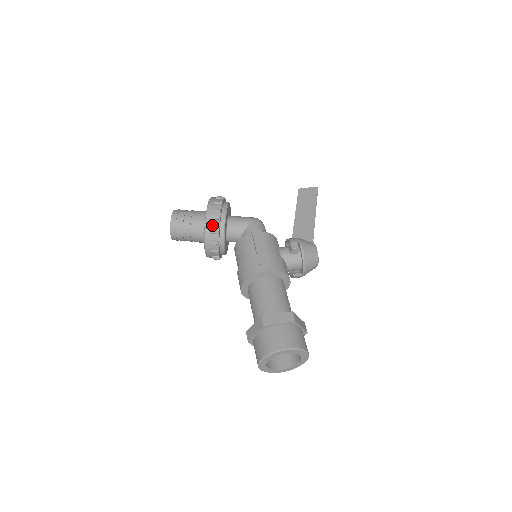
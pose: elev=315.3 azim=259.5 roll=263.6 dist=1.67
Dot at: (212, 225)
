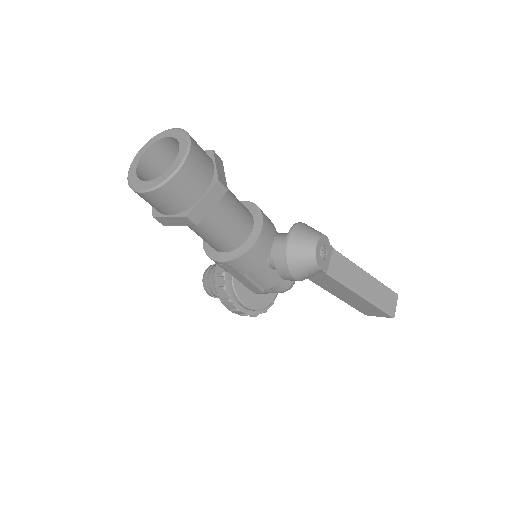
Dot at: occluded
